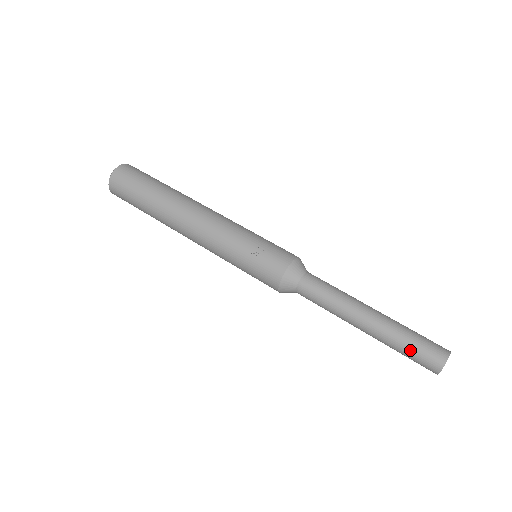
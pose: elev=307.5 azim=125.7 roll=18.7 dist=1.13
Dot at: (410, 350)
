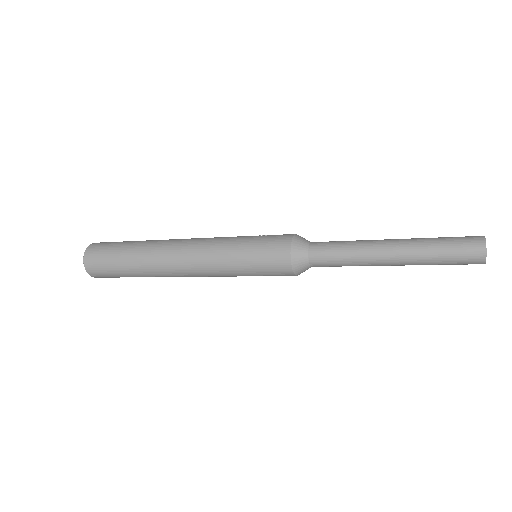
Dot at: (446, 240)
